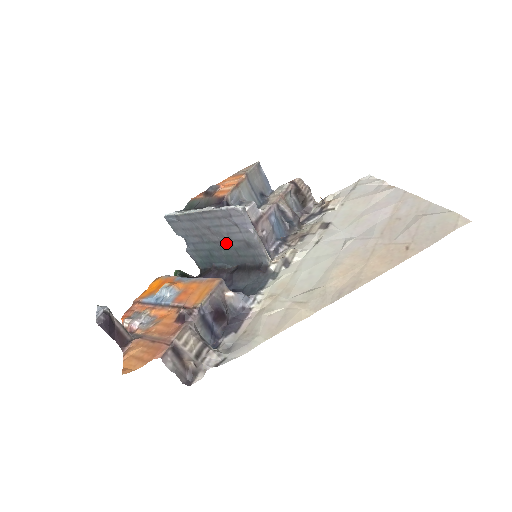
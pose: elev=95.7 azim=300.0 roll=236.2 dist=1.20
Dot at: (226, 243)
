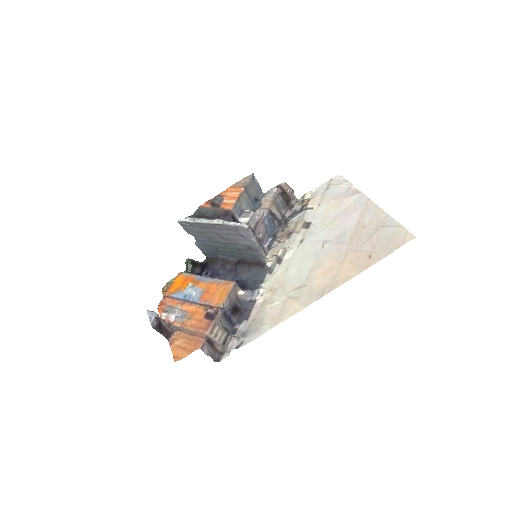
Dot at: (231, 245)
